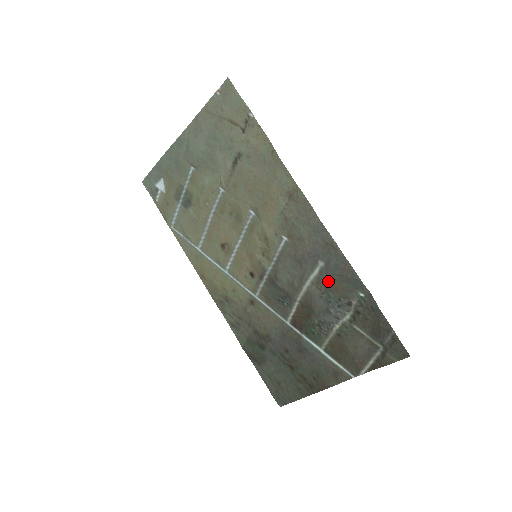
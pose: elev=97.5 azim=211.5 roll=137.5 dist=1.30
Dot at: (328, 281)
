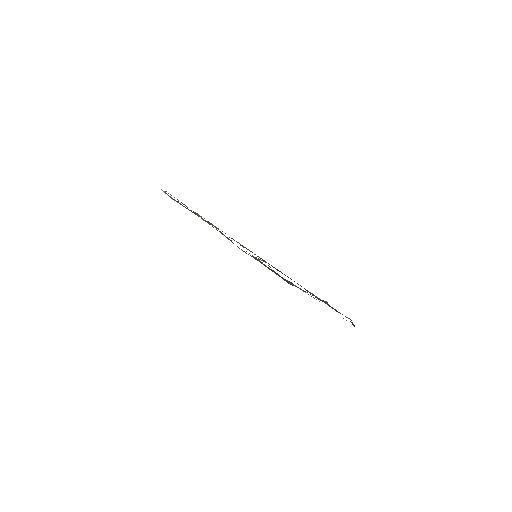
Dot at: occluded
